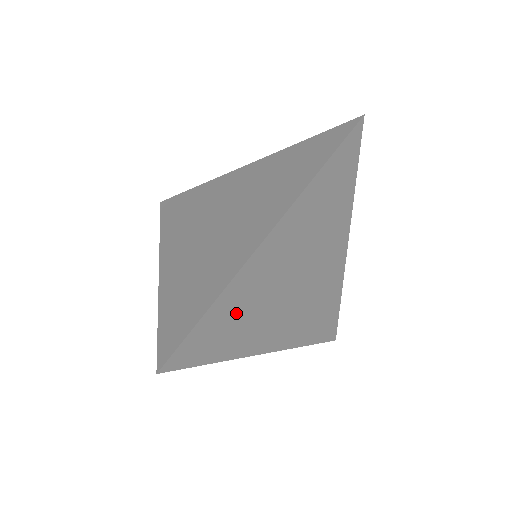
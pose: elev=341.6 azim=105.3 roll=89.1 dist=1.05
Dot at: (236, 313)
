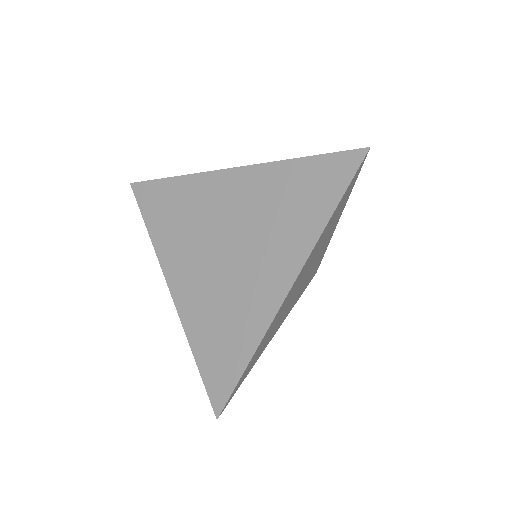
Dot at: (263, 344)
